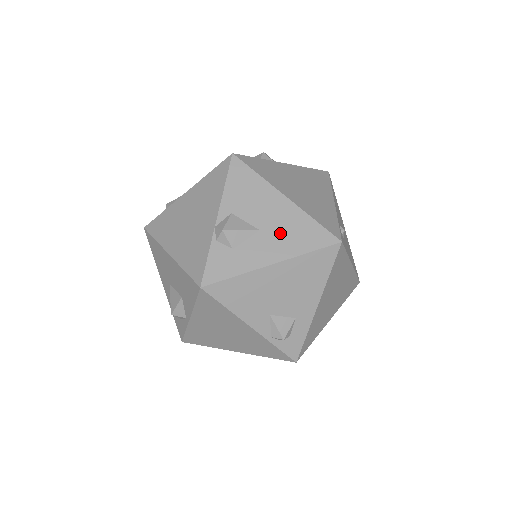
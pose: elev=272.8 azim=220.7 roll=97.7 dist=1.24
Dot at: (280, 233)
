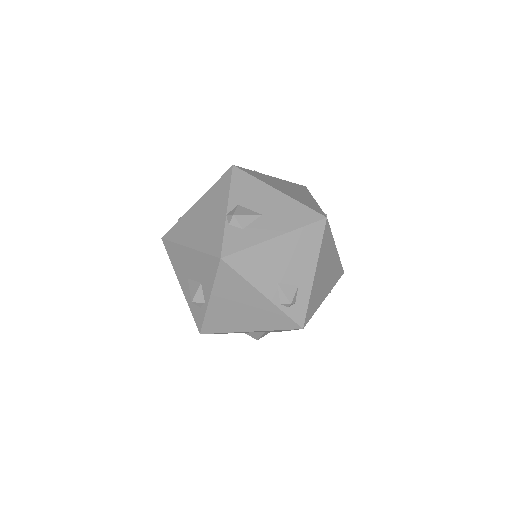
Dot at: (278, 215)
